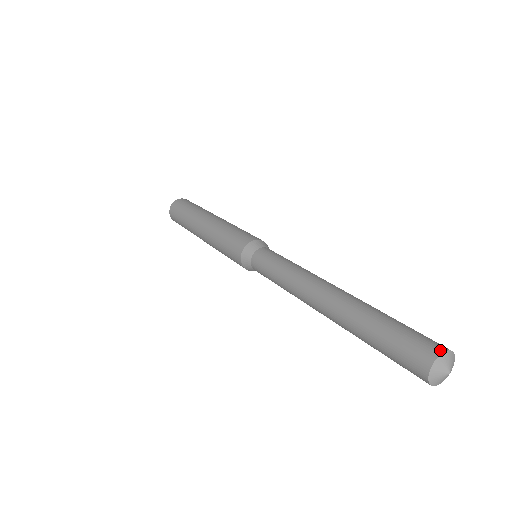
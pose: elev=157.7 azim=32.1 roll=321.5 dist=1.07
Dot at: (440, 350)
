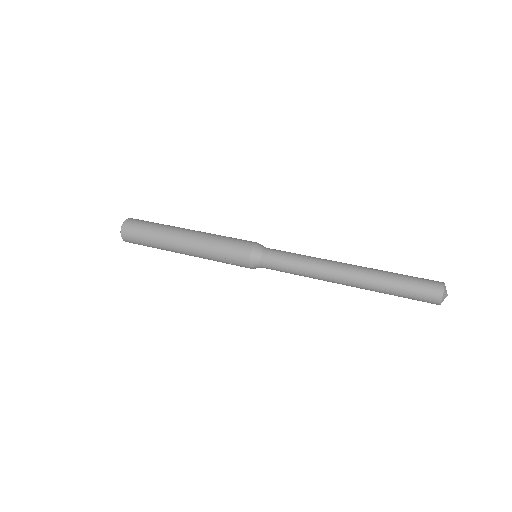
Dot at: (442, 282)
